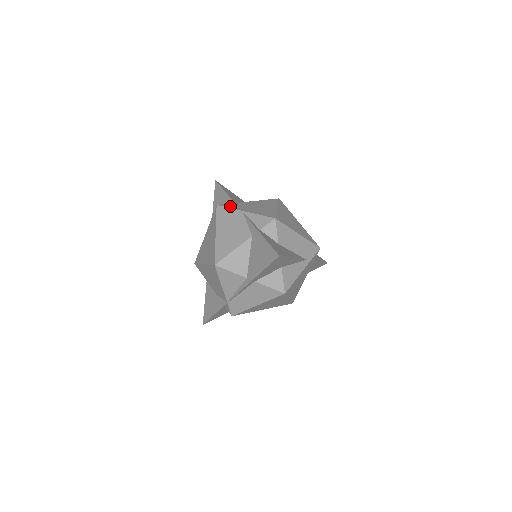
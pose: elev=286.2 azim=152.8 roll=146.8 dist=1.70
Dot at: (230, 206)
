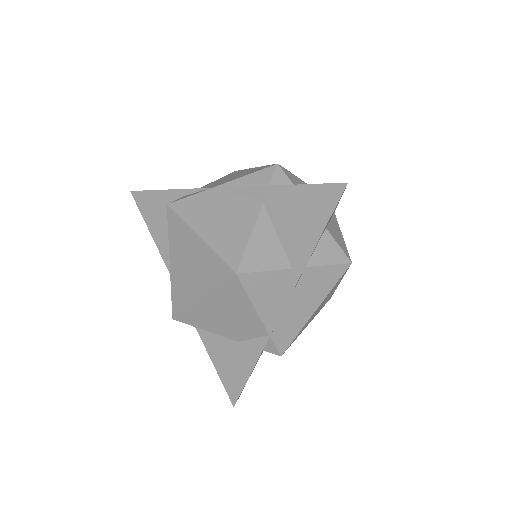
Dot at: (189, 195)
